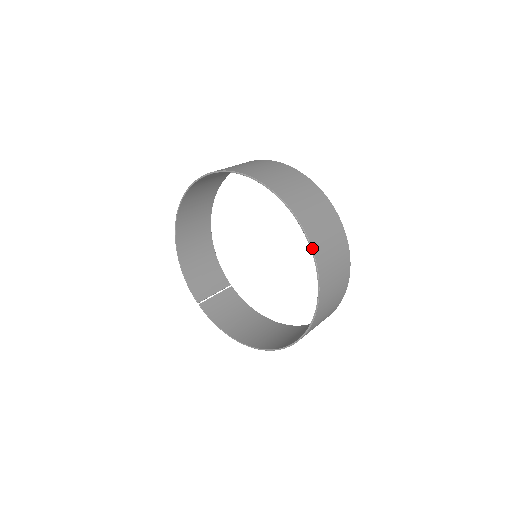
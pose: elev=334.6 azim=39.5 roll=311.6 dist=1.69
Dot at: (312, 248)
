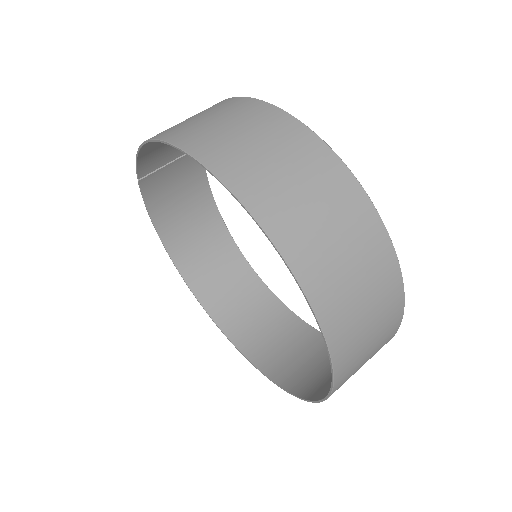
Dot at: (305, 400)
